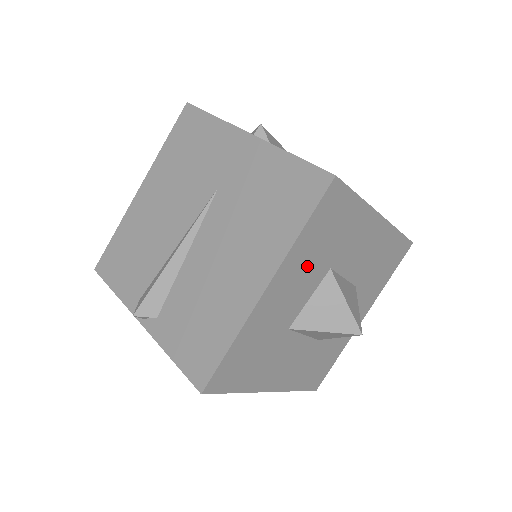
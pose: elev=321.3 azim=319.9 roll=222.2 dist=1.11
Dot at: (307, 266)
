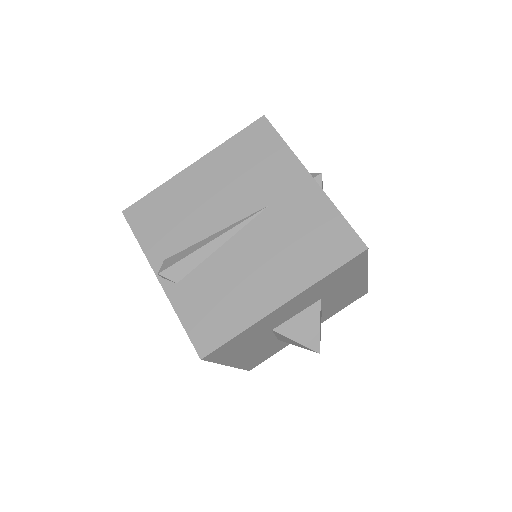
Dot at: (312, 295)
